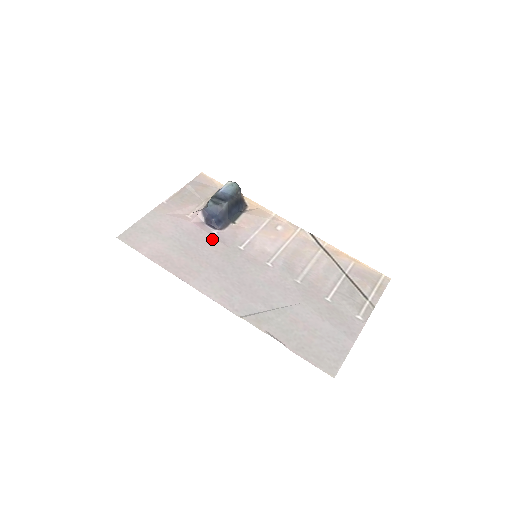
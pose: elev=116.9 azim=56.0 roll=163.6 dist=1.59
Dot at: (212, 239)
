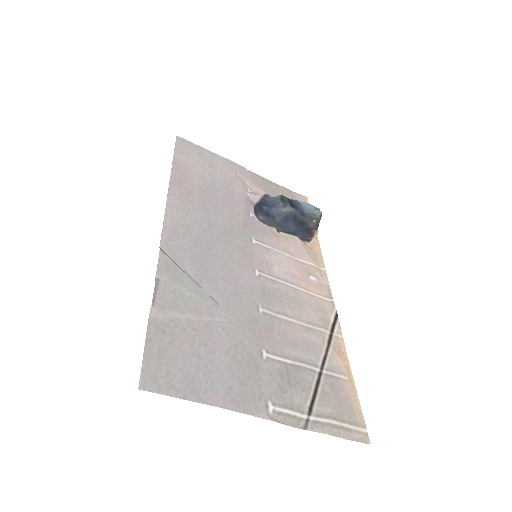
Dot at: (241, 212)
